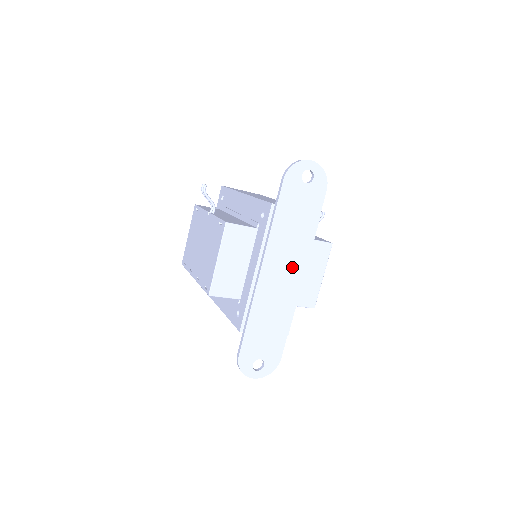
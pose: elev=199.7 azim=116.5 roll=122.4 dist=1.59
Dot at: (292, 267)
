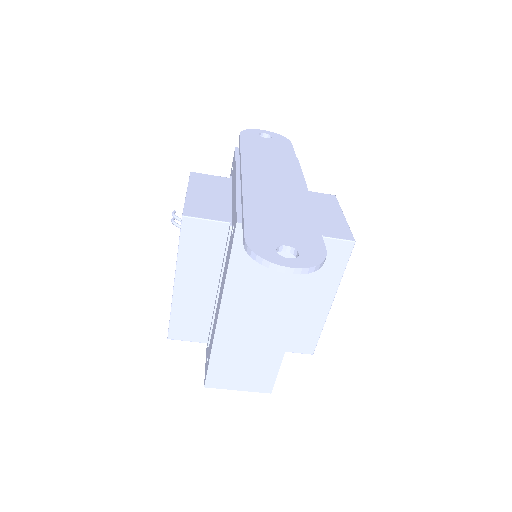
Dot at: (284, 177)
